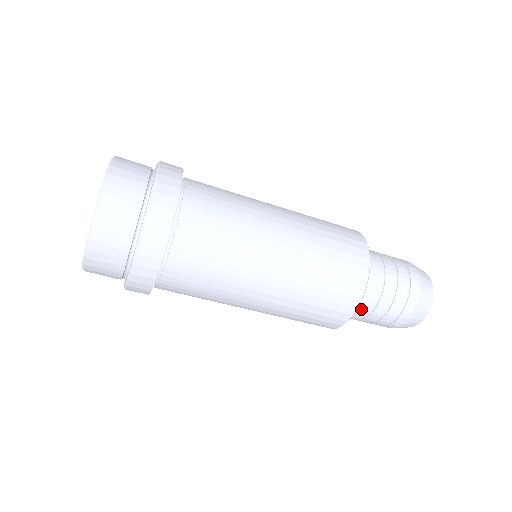
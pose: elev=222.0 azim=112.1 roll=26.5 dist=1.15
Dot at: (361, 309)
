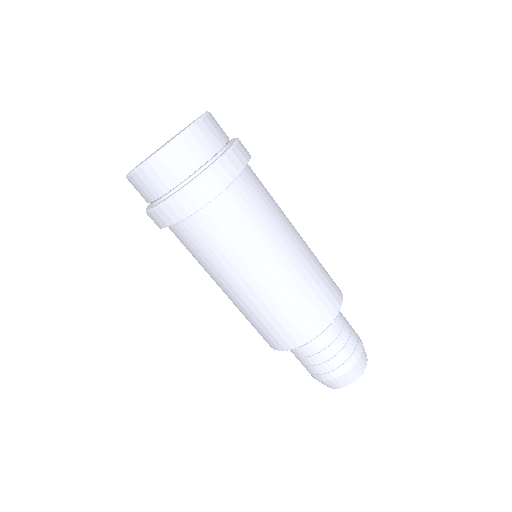
Dot at: (307, 347)
